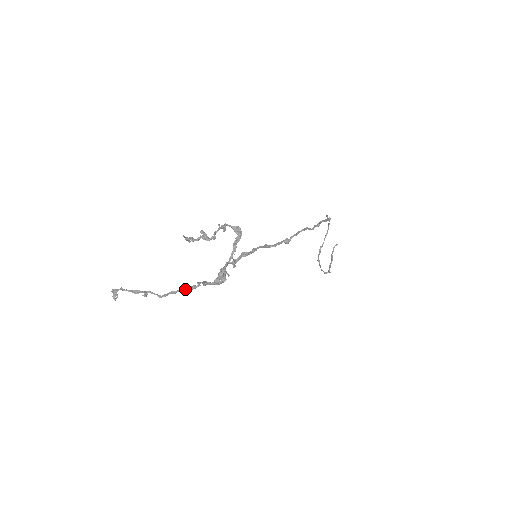
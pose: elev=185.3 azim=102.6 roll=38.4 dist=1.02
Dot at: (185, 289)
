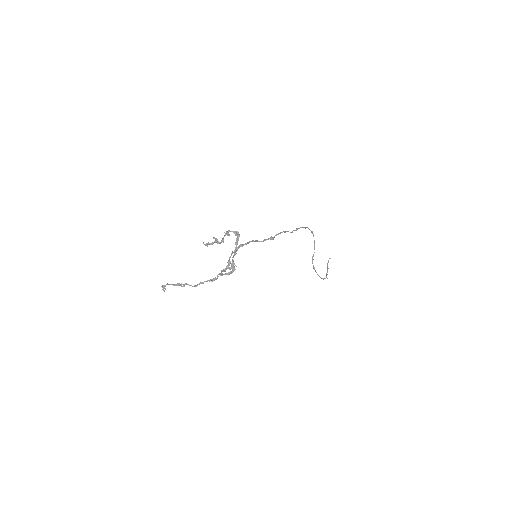
Dot at: (209, 280)
